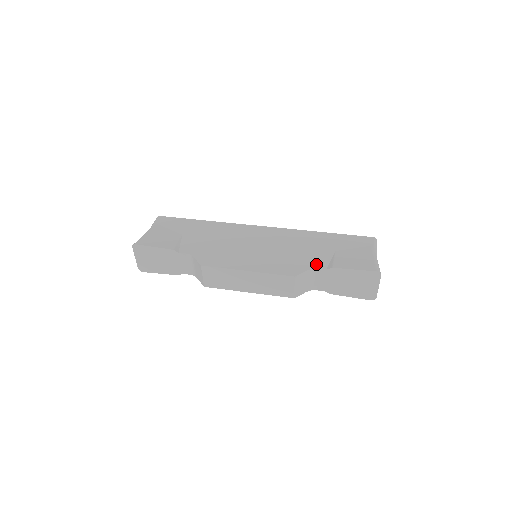
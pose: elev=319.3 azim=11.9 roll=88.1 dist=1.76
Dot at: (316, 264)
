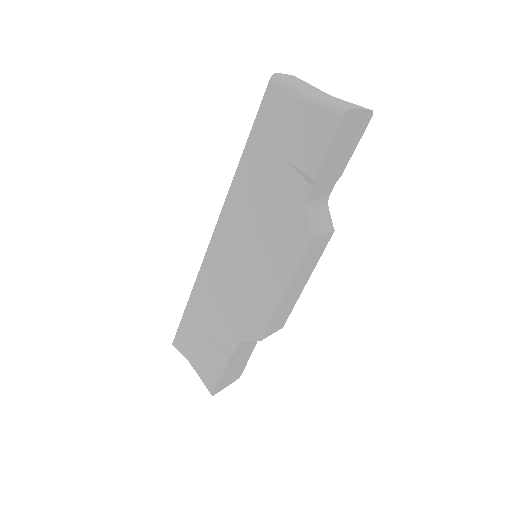
Dot at: (299, 198)
